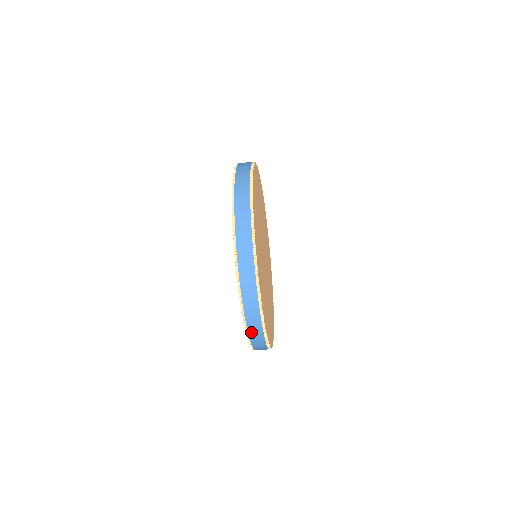
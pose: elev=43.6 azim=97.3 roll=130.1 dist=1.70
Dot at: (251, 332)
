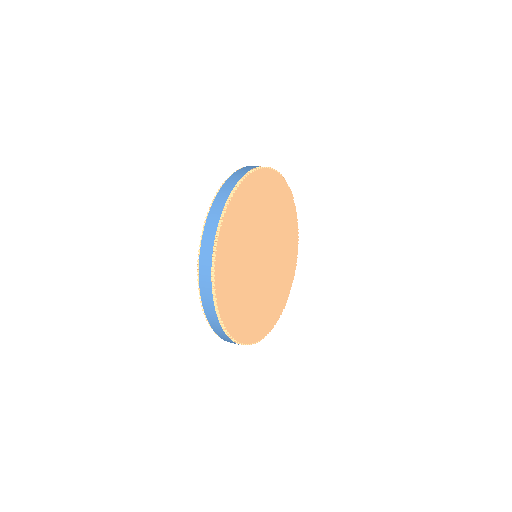
Dot at: (227, 341)
